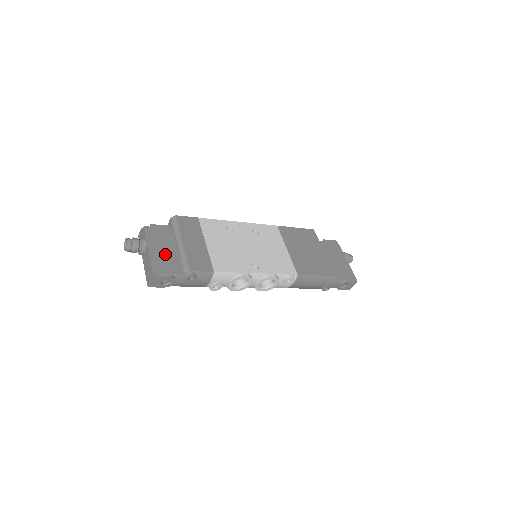
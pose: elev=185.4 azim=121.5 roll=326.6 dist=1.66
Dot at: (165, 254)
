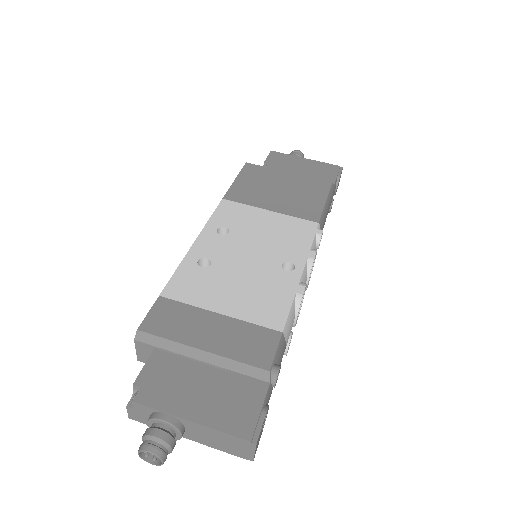
Dot at: (213, 395)
